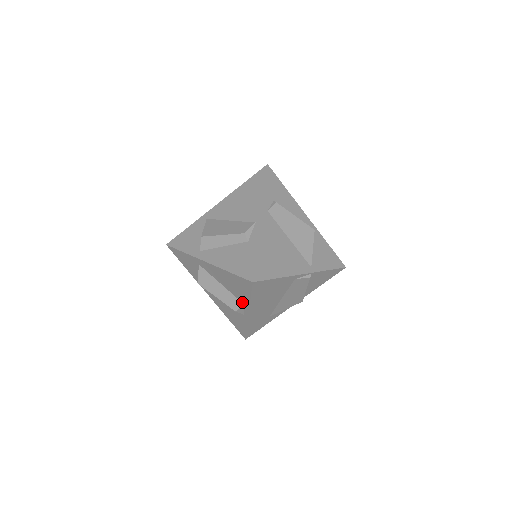
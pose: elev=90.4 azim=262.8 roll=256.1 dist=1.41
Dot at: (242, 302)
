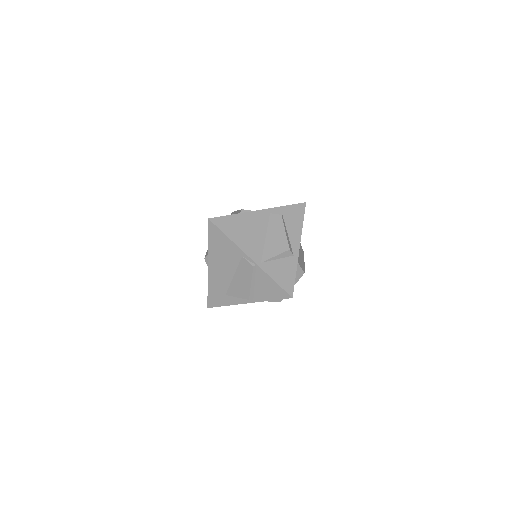
Dot at: occluded
